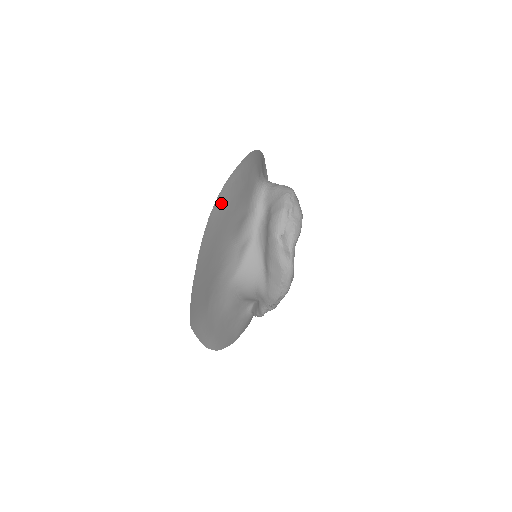
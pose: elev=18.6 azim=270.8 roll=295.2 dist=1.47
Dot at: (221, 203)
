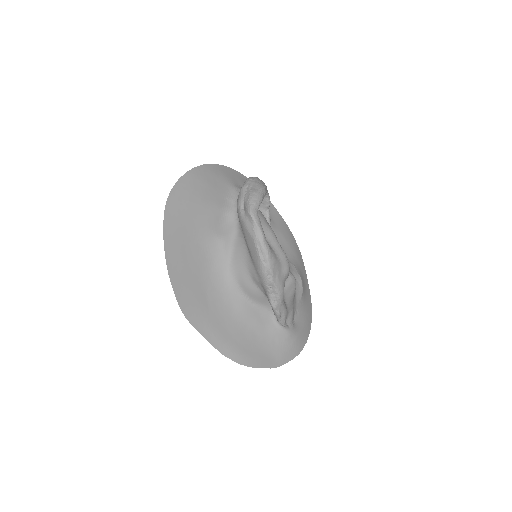
Dot at: (179, 194)
